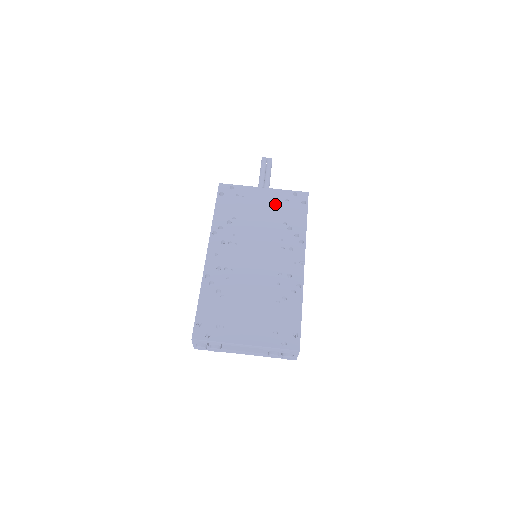
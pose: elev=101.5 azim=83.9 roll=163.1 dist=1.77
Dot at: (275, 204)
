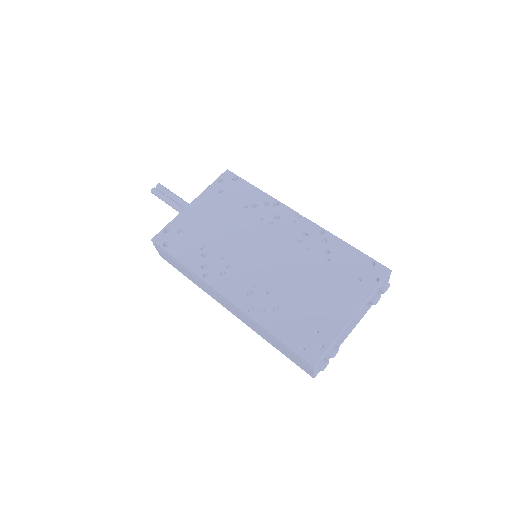
Dot at: (217, 203)
